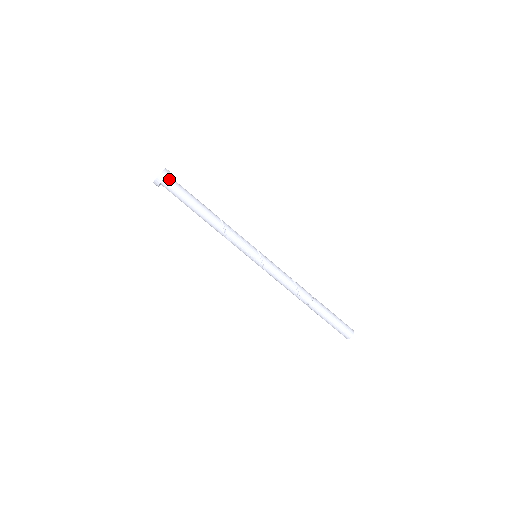
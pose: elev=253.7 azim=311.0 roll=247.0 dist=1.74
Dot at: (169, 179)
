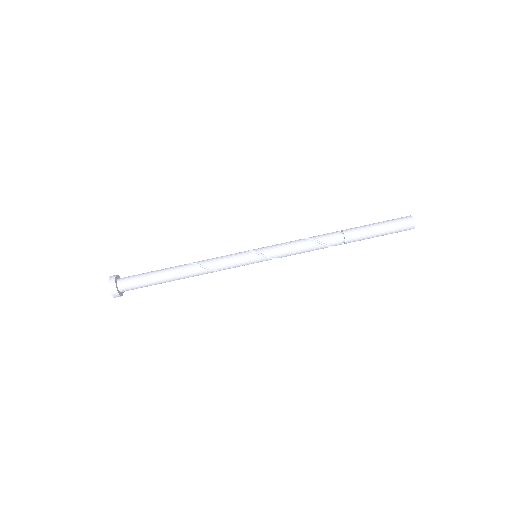
Dot at: (121, 283)
